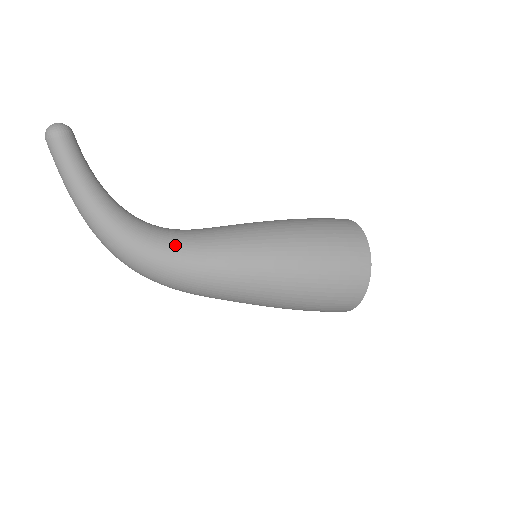
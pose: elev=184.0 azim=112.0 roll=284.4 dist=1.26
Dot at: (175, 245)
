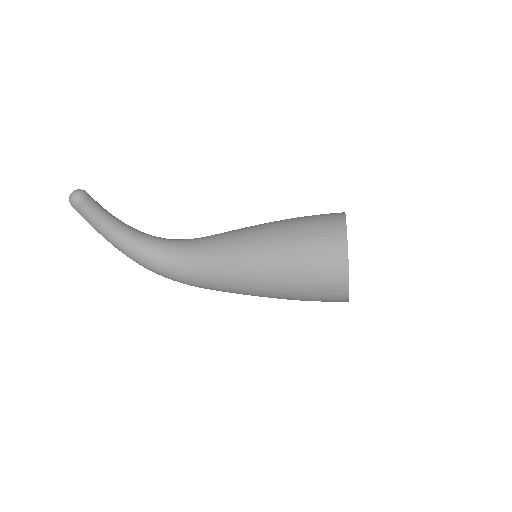
Dot at: (178, 264)
